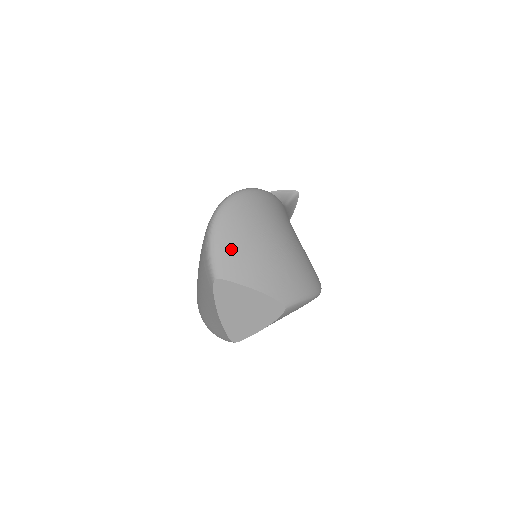
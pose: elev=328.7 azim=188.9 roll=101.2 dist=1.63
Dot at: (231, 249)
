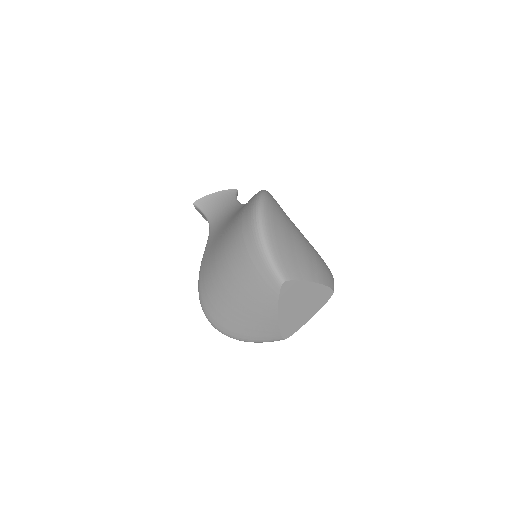
Dot at: (285, 250)
